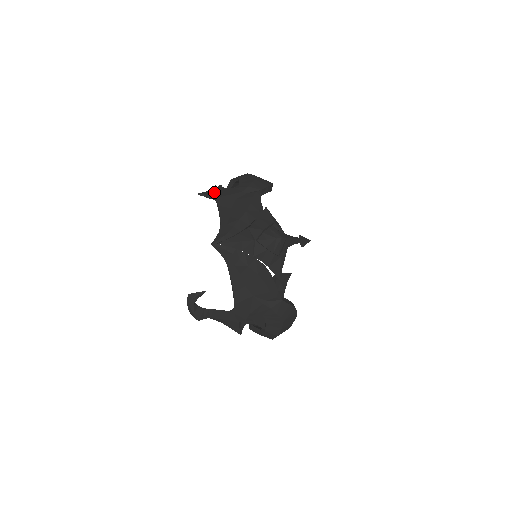
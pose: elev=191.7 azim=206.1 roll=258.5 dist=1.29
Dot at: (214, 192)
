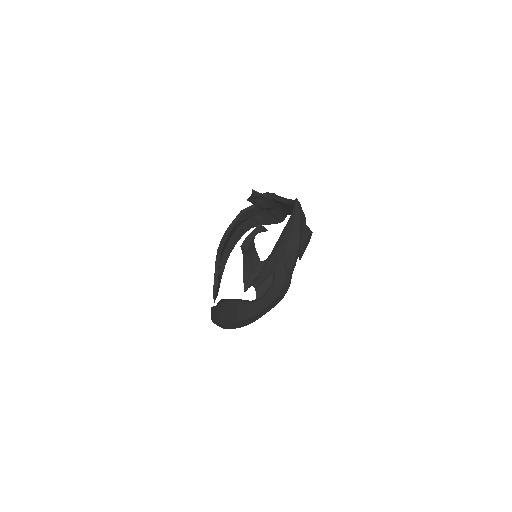
Dot at: (267, 192)
